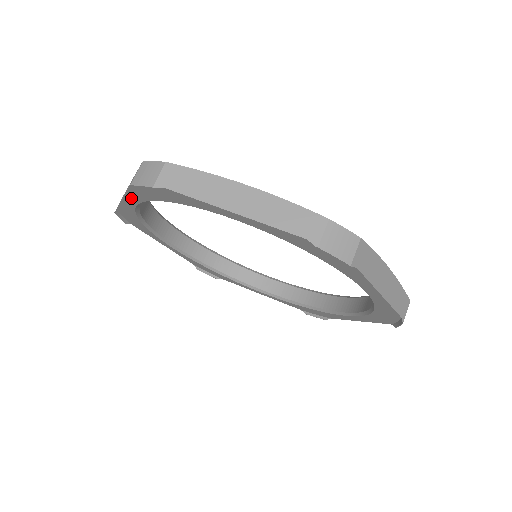
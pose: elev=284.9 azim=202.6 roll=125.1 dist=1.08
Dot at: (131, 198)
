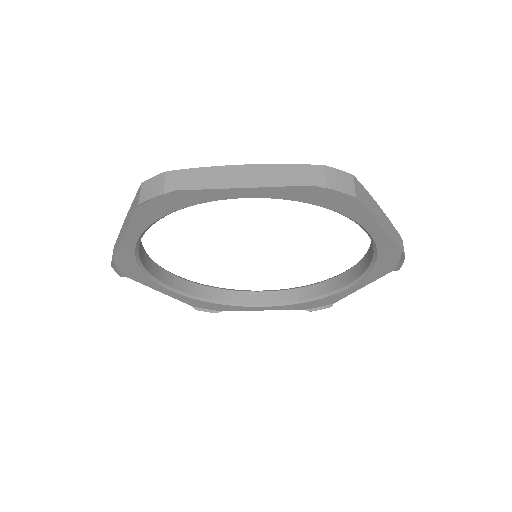
Dot at: (133, 230)
